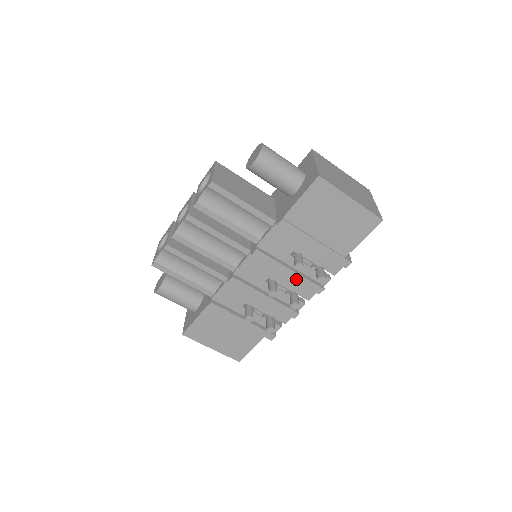
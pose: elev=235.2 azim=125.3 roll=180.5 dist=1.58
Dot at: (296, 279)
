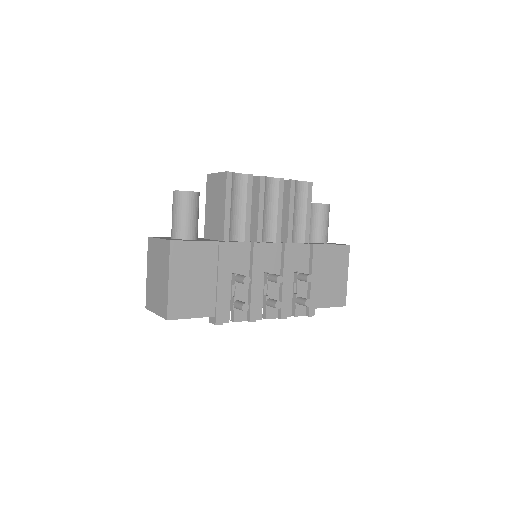
Dot at: (284, 291)
